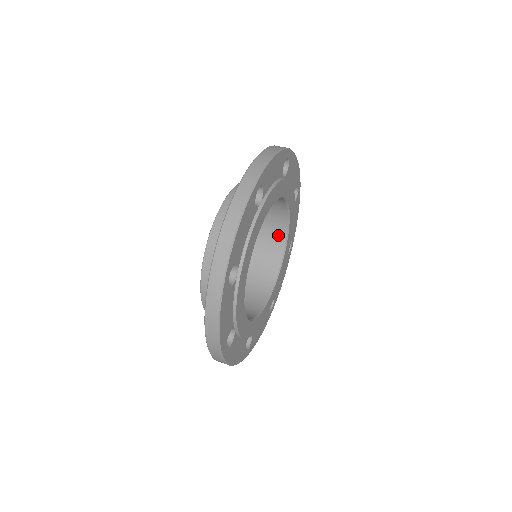
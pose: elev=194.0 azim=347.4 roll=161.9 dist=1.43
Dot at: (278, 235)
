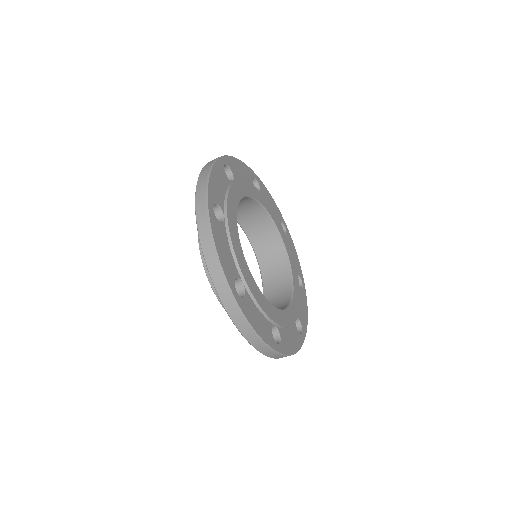
Dot at: (280, 262)
